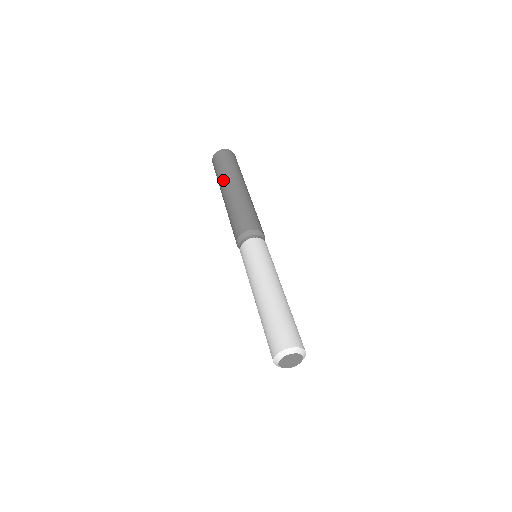
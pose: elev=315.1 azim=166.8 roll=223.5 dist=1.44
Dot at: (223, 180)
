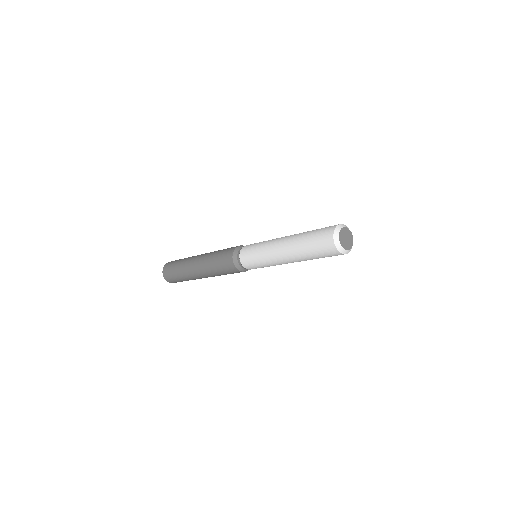
Dot at: (190, 257)
